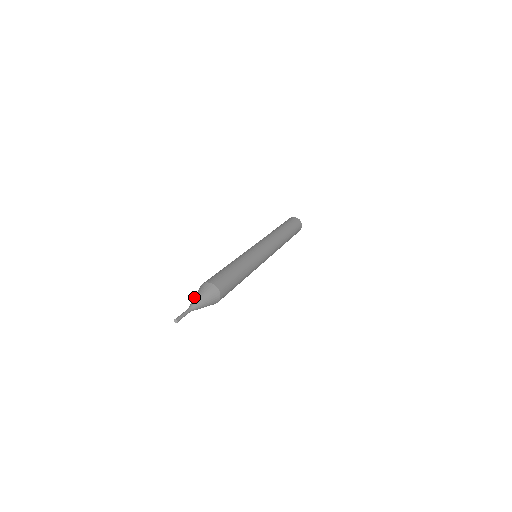
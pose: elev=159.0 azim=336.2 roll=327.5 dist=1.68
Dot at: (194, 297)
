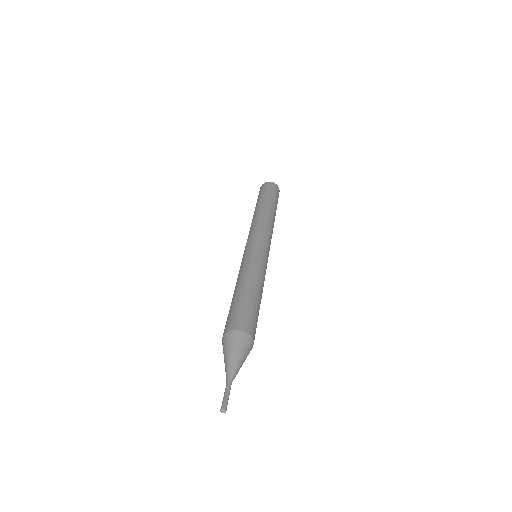
Dot at: (230, 357)
